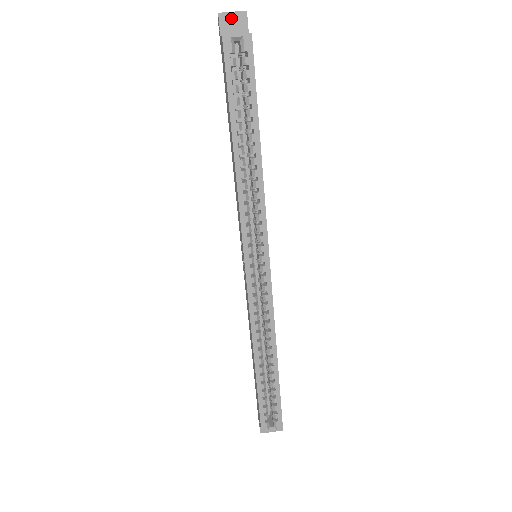
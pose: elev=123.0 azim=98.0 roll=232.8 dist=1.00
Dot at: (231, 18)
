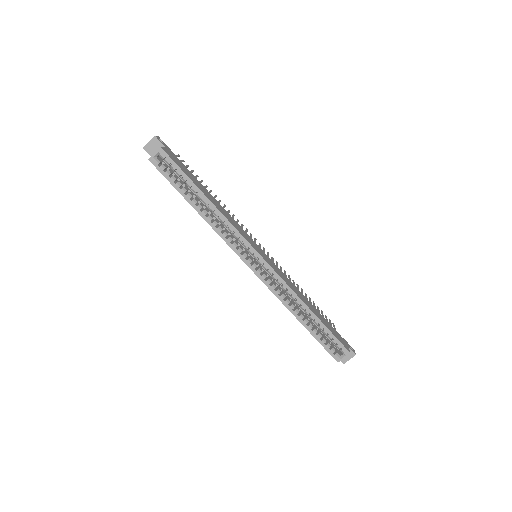
Dot at: (150, 145)
